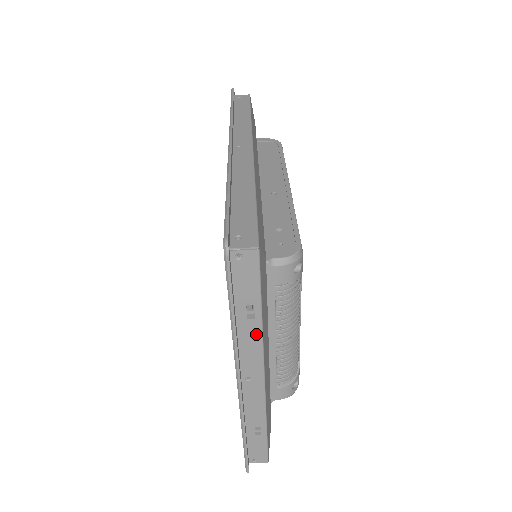
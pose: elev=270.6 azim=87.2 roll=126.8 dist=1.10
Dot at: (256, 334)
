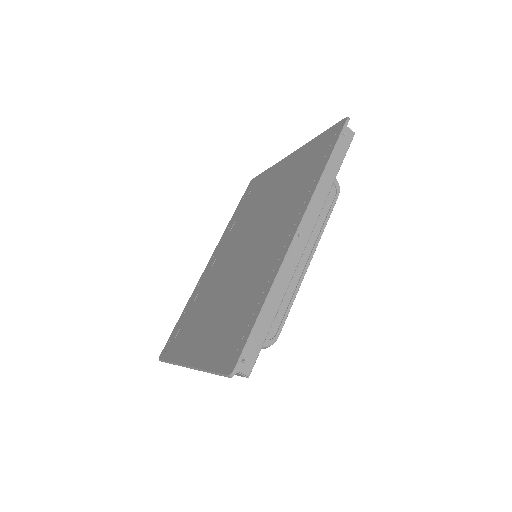
Dot at: occluded
